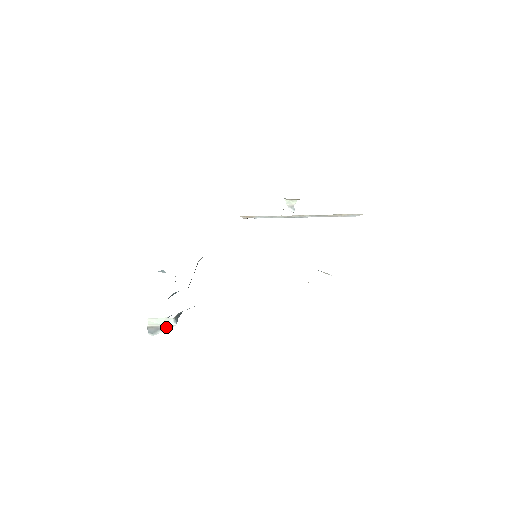
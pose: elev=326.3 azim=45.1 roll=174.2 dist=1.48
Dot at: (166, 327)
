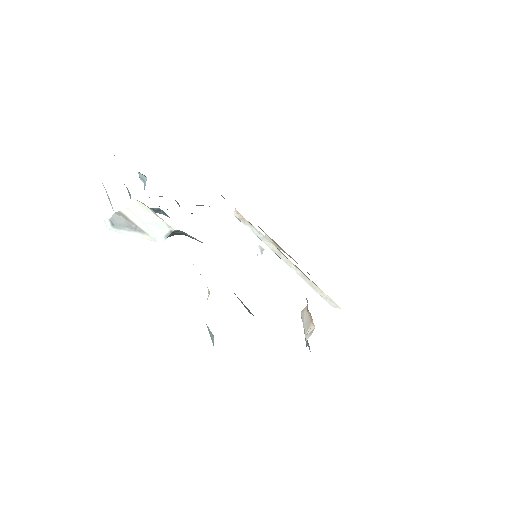
Dot at: (144, 233)
